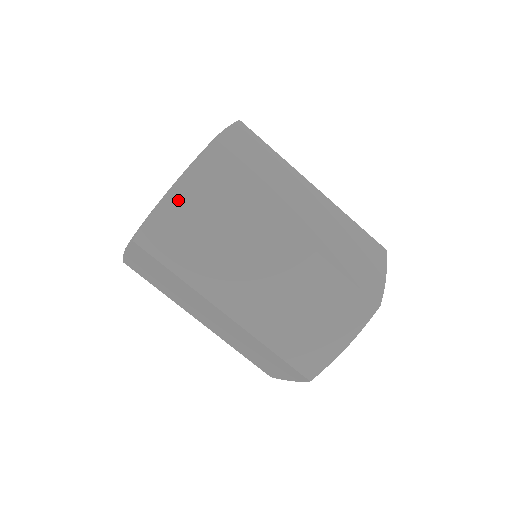
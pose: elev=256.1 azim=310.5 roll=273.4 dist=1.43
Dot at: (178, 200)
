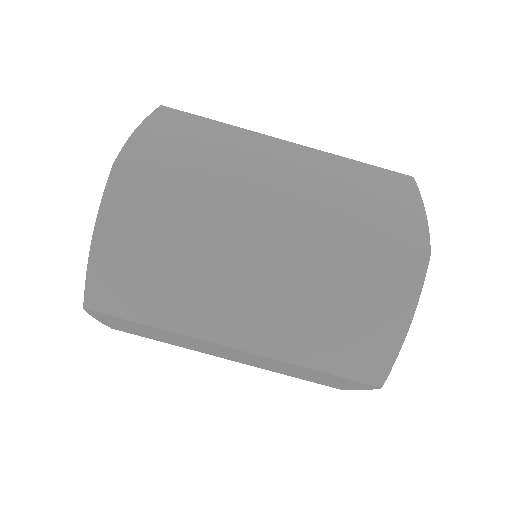
Dot at: (152, 132)
